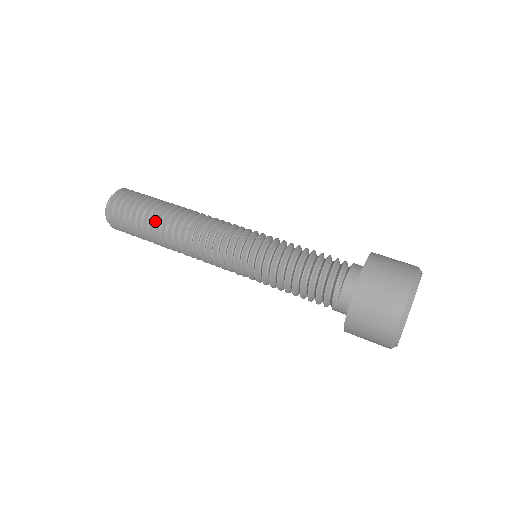
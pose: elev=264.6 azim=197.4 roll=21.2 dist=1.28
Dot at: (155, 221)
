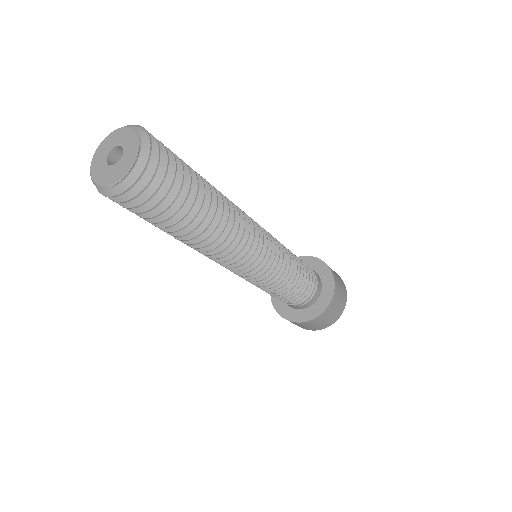
Dot at: (196, 228)
